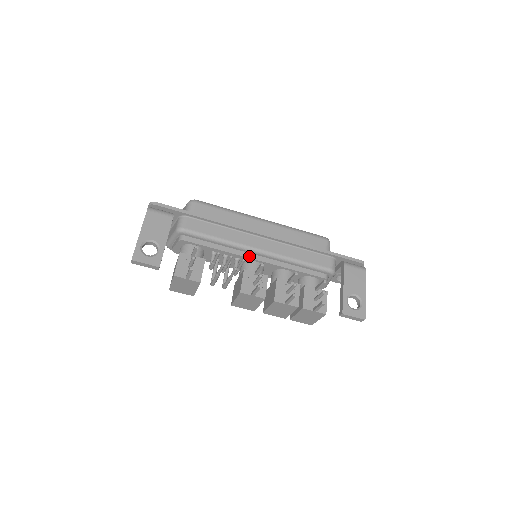
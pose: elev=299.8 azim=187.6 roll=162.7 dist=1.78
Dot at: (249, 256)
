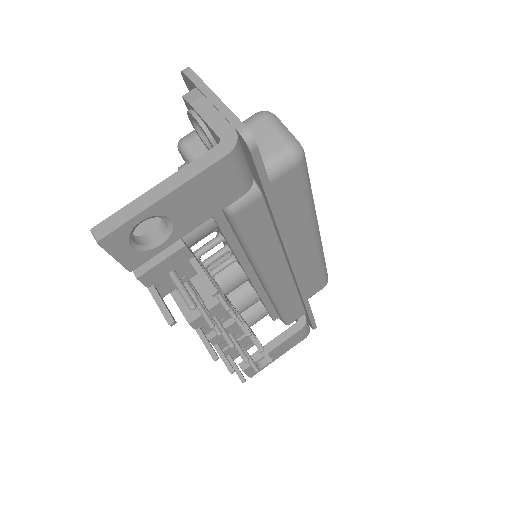
Dot at: (250, 274)
